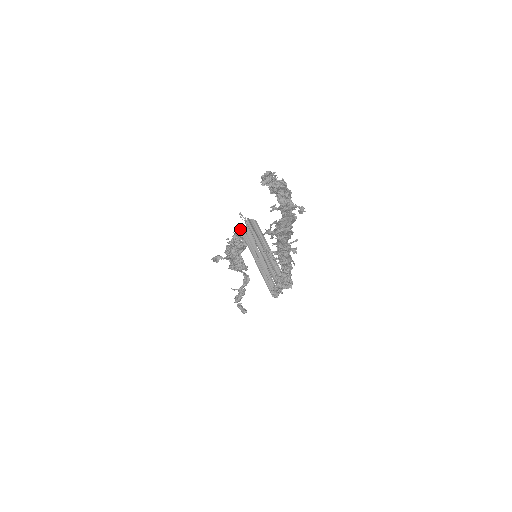
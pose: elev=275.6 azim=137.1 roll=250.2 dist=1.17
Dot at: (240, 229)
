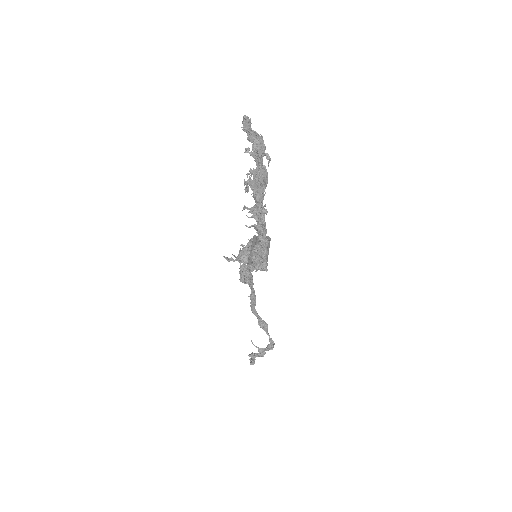
Dot at: (254, 237)
